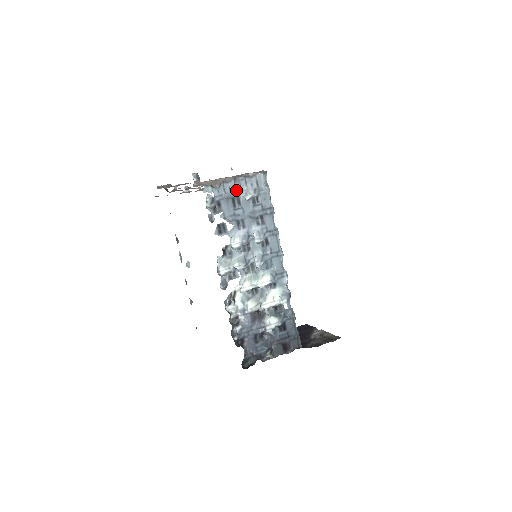
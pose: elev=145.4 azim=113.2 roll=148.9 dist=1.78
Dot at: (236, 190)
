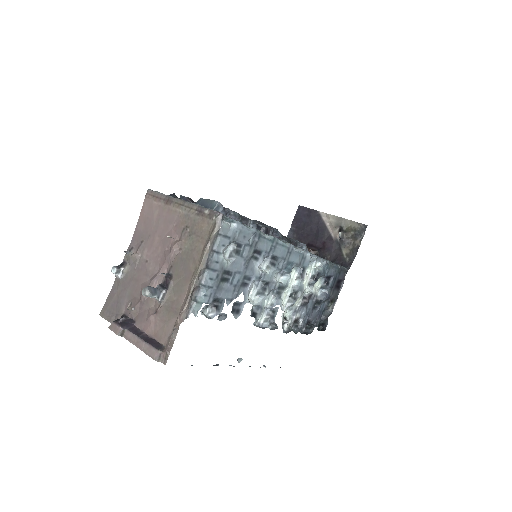
Dot at: (217, 271)
